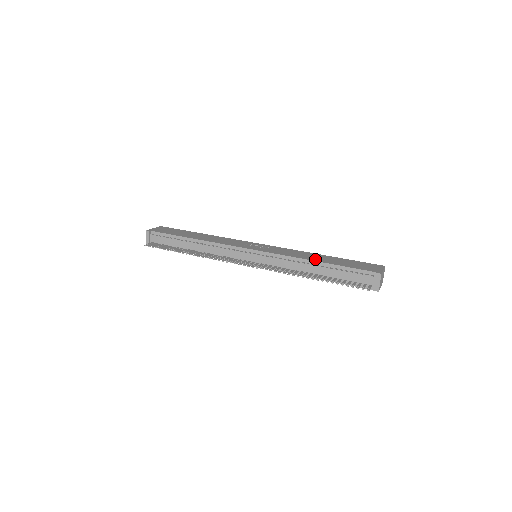
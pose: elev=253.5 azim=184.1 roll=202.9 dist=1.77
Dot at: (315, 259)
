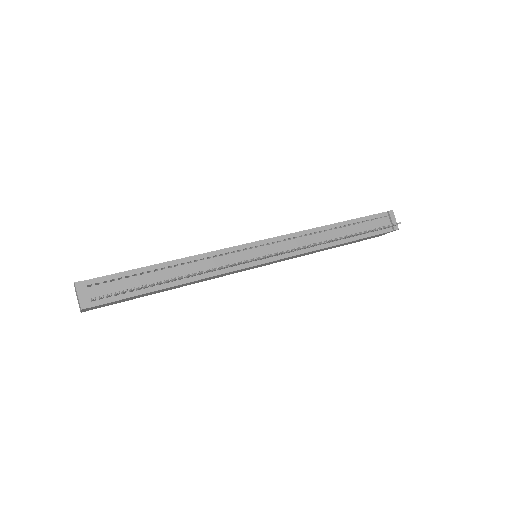
Dot at: occluded
